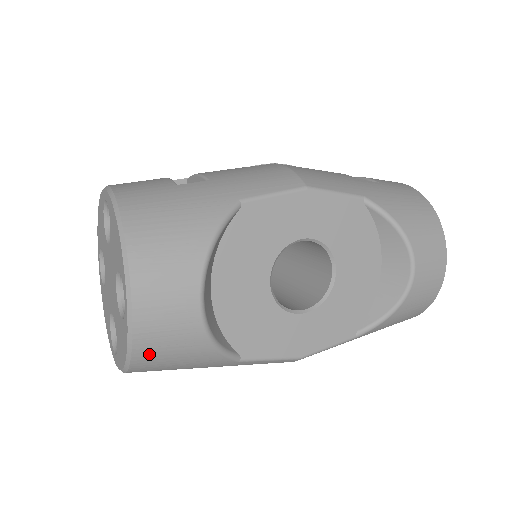
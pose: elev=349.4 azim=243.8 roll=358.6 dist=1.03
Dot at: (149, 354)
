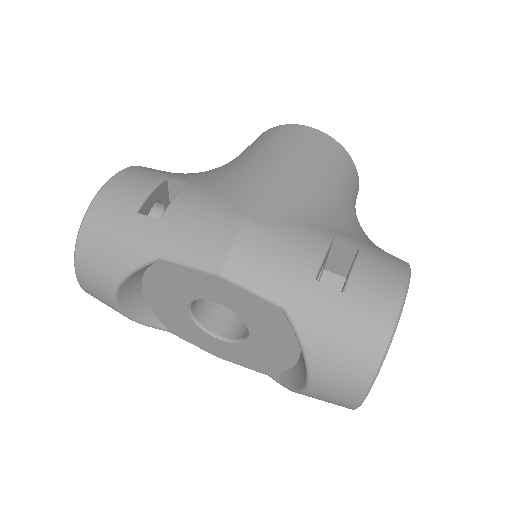
Dot at: occluded
